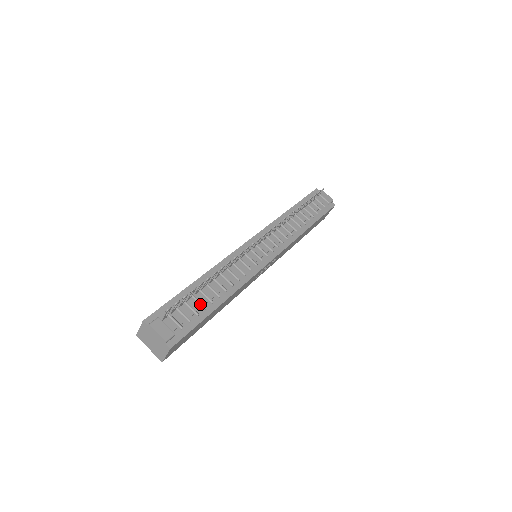
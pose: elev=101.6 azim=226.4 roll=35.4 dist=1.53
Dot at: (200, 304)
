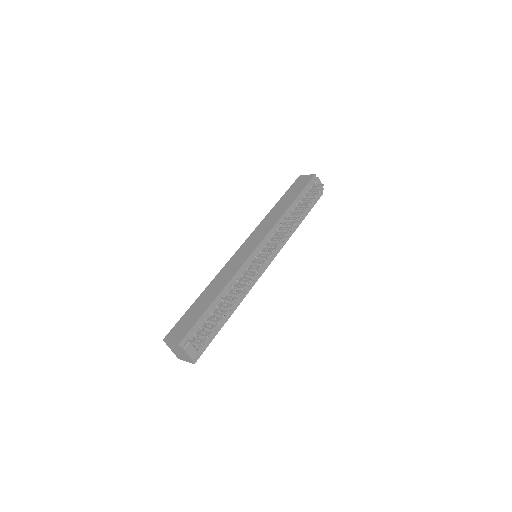
Dot at: (217, 322)
